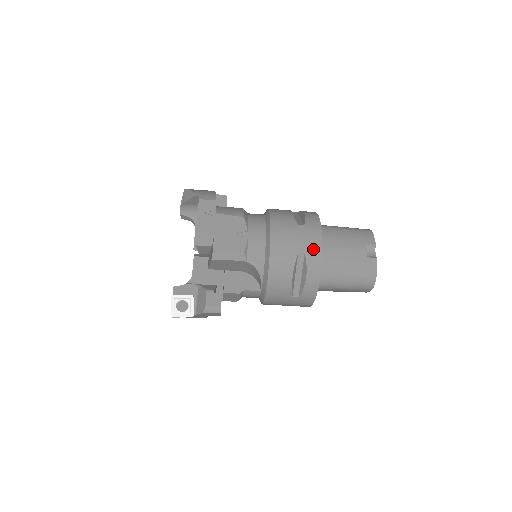
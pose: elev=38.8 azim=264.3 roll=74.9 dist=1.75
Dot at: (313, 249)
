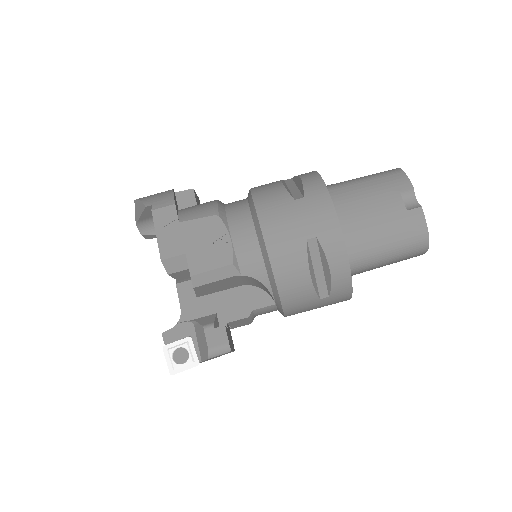
Dot at: (326, 228)
